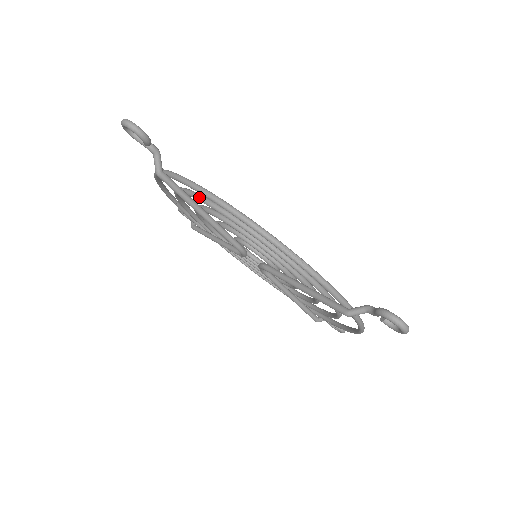
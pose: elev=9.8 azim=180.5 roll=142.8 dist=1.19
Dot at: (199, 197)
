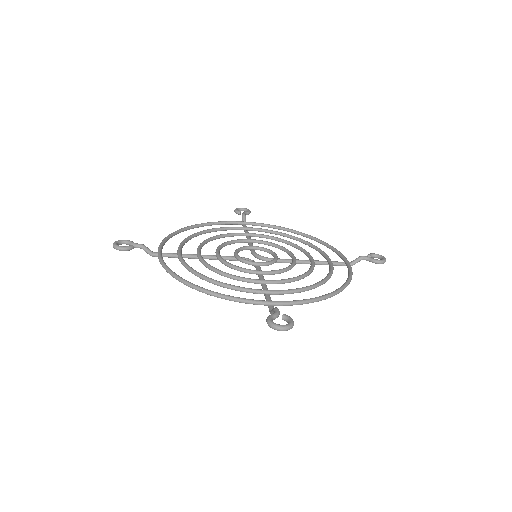
Dot at: occluded
